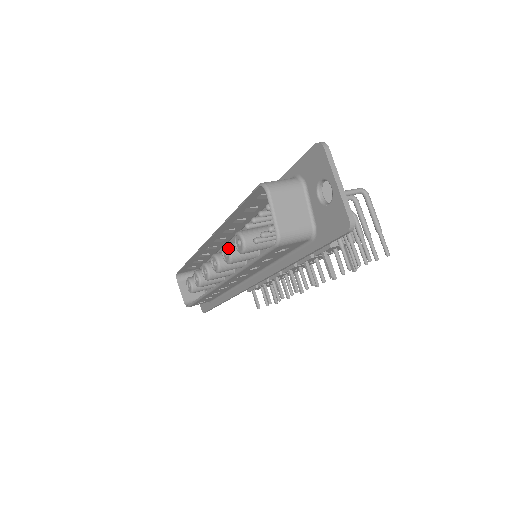
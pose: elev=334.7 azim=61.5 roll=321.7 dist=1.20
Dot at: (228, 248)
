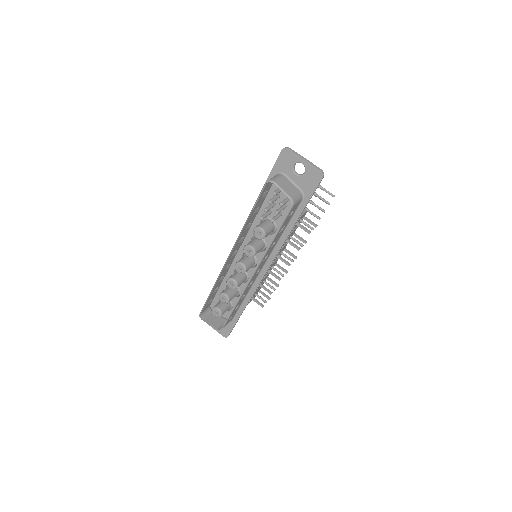
Dot at: (250, 246)
